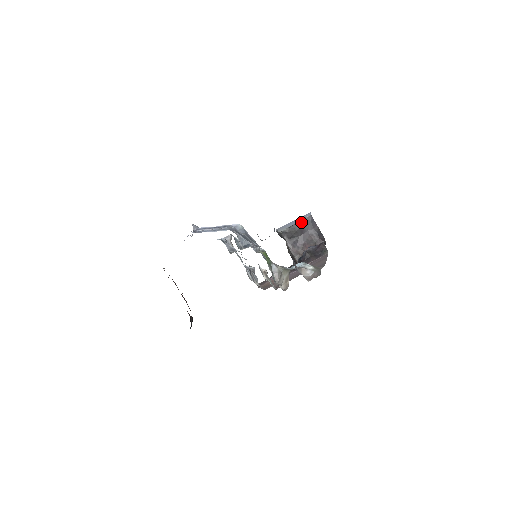
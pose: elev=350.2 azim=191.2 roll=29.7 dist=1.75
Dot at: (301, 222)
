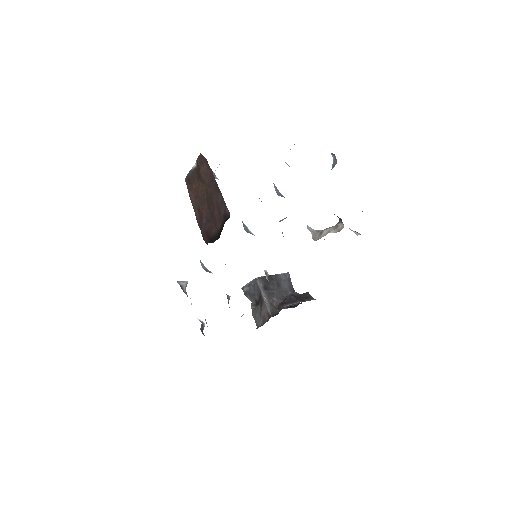
Dot at: (278, 275)
